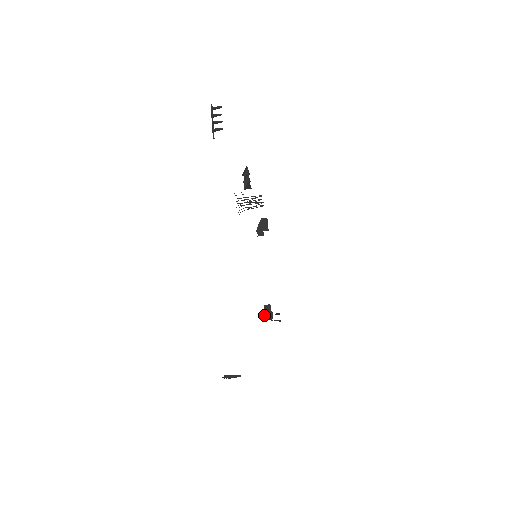
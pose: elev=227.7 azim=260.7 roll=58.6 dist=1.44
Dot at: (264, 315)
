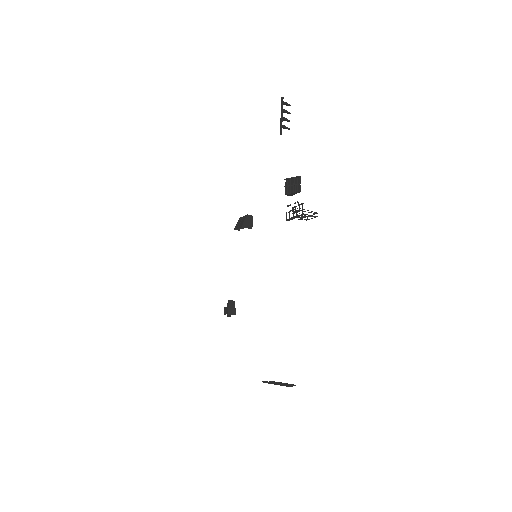
Dot at: (228, 310)
